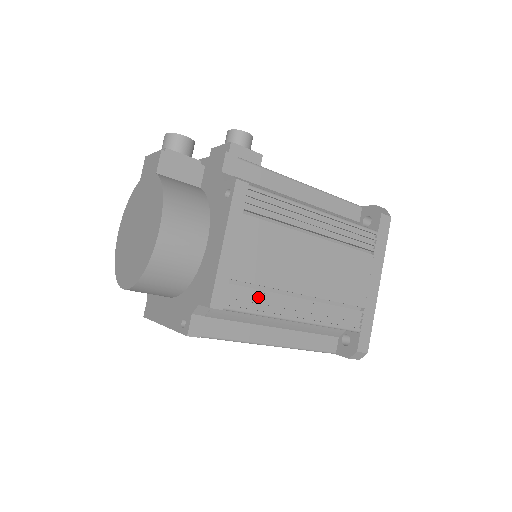
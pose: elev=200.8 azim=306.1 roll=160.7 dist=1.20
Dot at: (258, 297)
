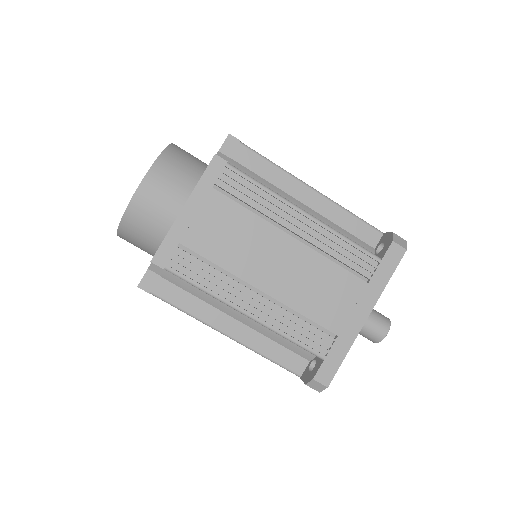
Dot at: occluded
